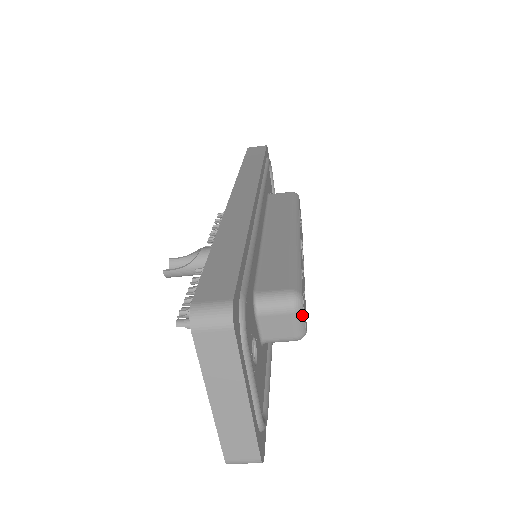
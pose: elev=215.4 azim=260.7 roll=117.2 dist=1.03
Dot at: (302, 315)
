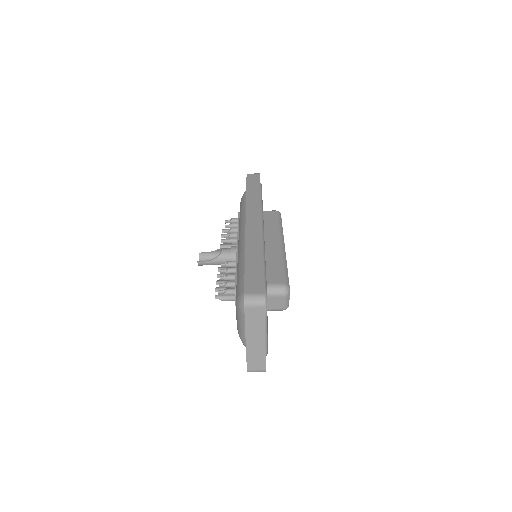
Dot at: (288, 297)
